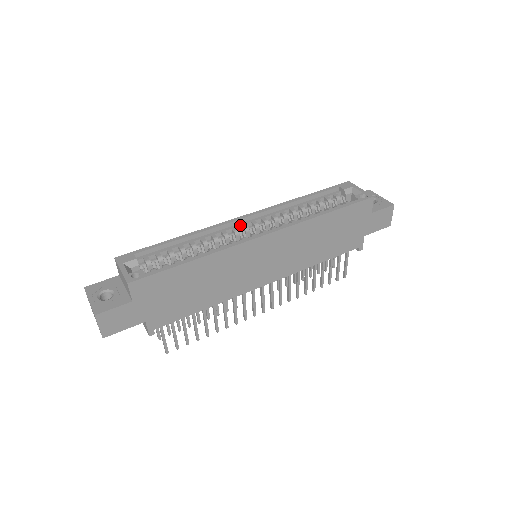
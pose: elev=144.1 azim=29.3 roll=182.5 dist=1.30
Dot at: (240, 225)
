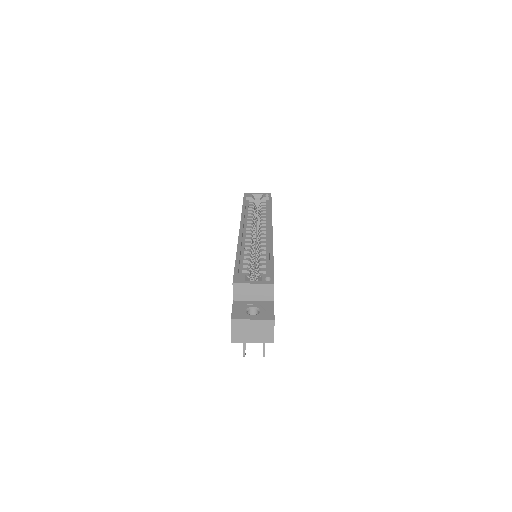
Dot at: (245, 235)
